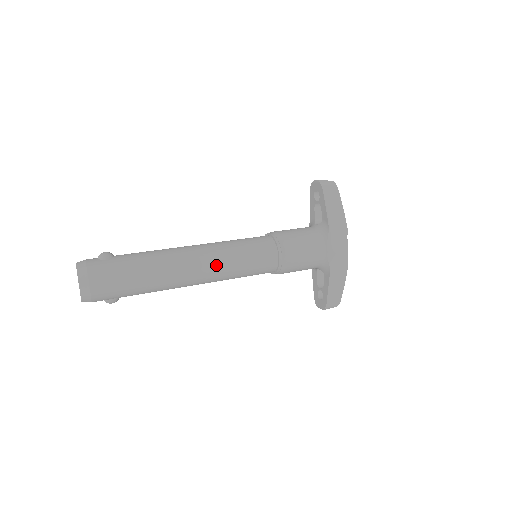
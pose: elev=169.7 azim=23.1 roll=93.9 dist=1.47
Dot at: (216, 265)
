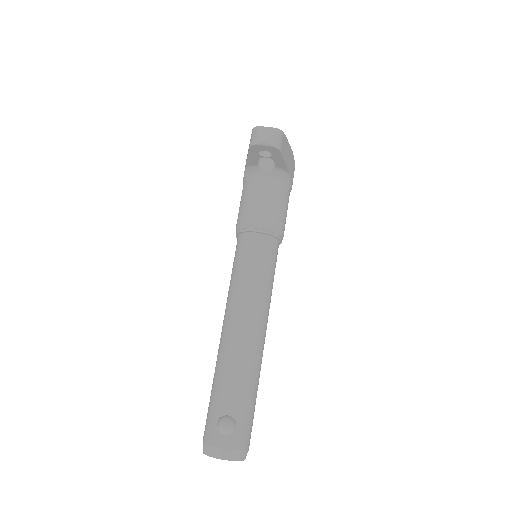
Dot at: occluded
